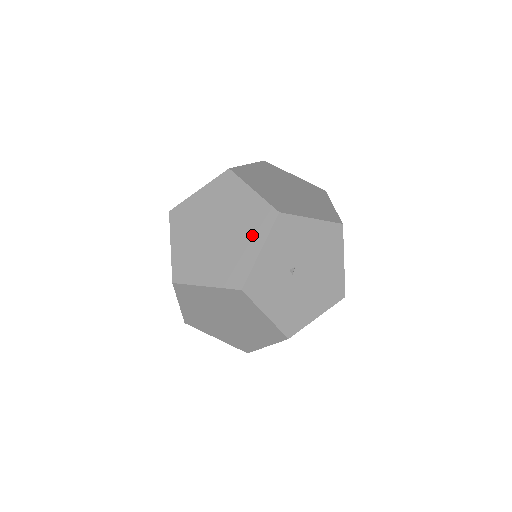
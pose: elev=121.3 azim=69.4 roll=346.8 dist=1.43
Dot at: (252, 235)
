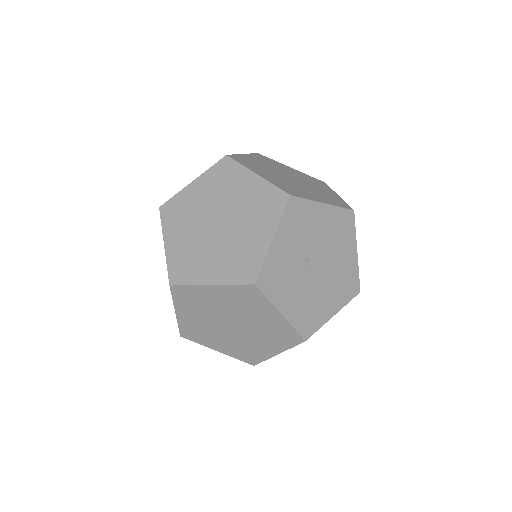
Dot at: (261, 223)
